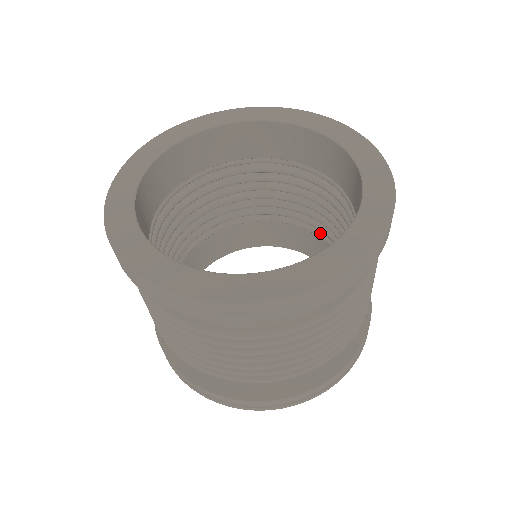
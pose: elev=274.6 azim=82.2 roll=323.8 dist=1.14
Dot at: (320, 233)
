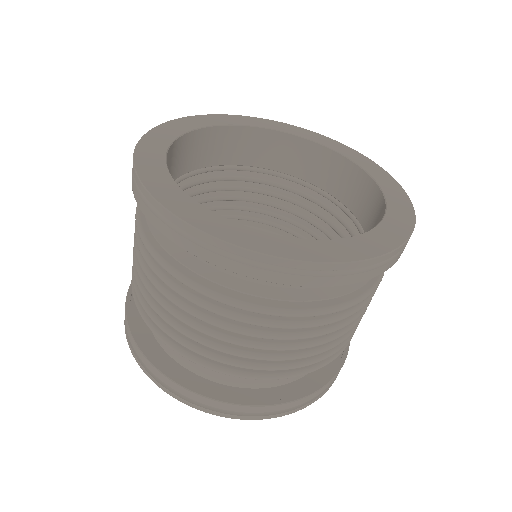
Dot at: occluded
